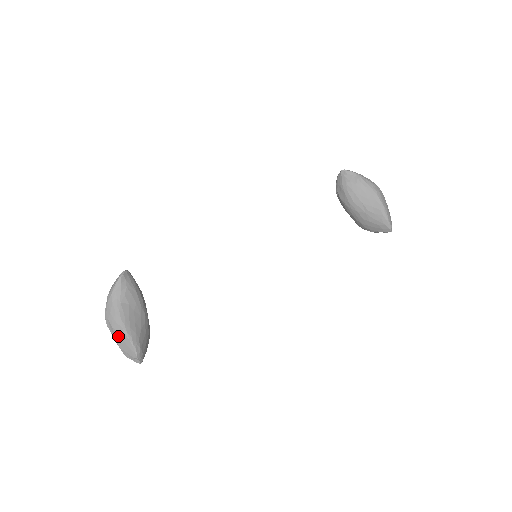
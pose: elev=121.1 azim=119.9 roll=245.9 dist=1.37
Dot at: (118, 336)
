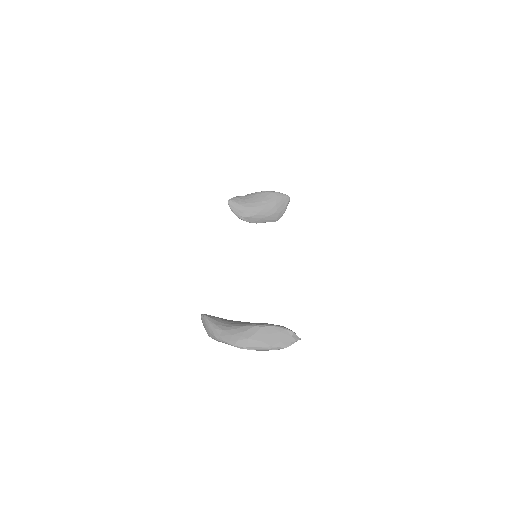
Dot at: (260, 338)
